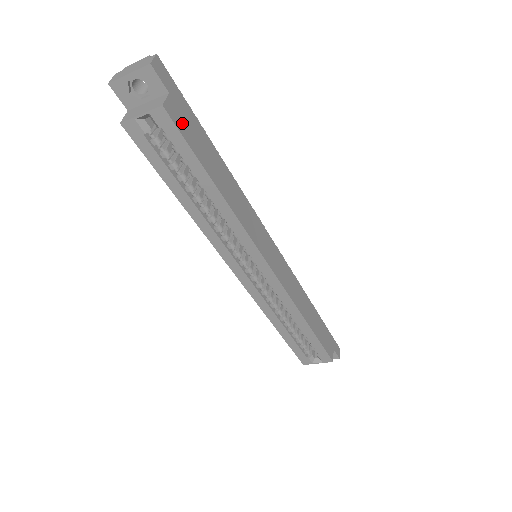
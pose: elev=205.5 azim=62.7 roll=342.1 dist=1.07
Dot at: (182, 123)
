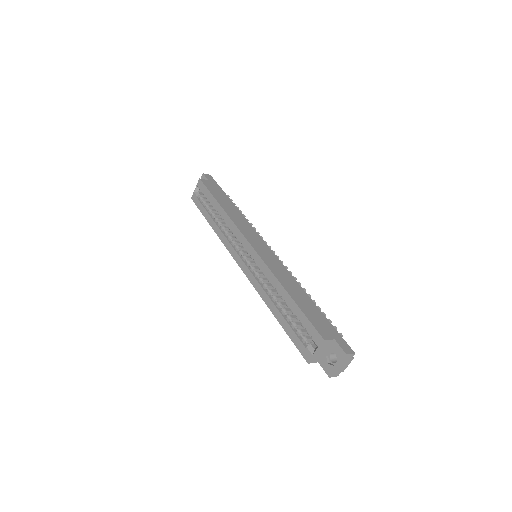
Dot at: (209, 186)
